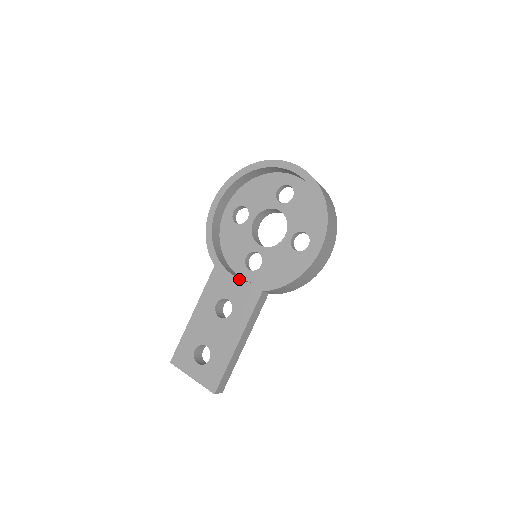
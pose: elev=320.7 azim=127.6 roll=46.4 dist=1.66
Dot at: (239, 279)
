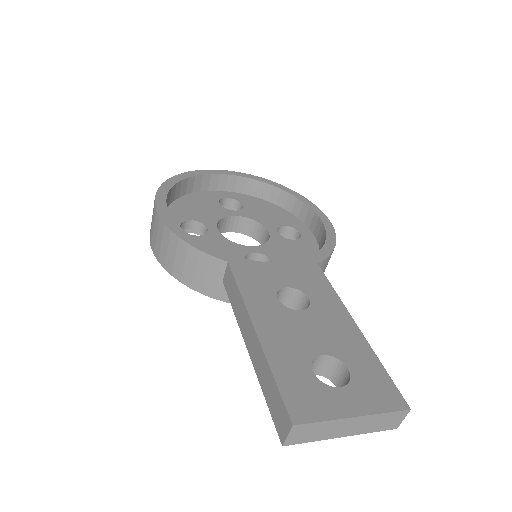
Dot at: (278, 262)
